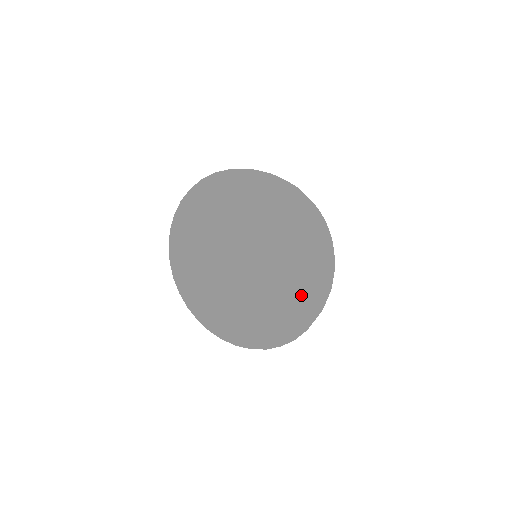
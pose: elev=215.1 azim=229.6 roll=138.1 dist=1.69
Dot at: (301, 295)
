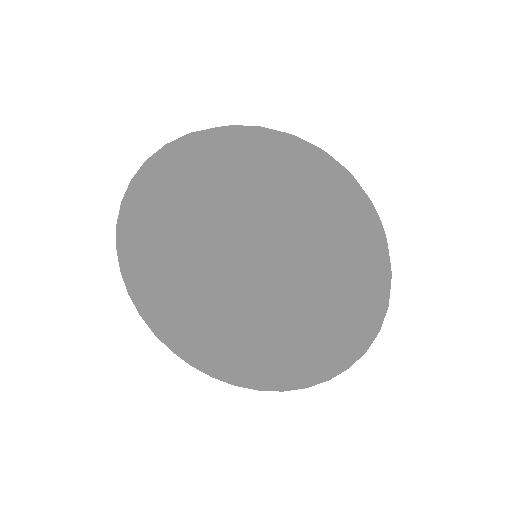
Dot at: (341, 322)
